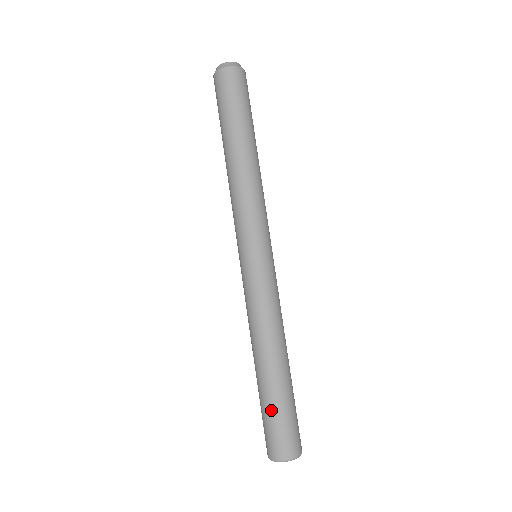
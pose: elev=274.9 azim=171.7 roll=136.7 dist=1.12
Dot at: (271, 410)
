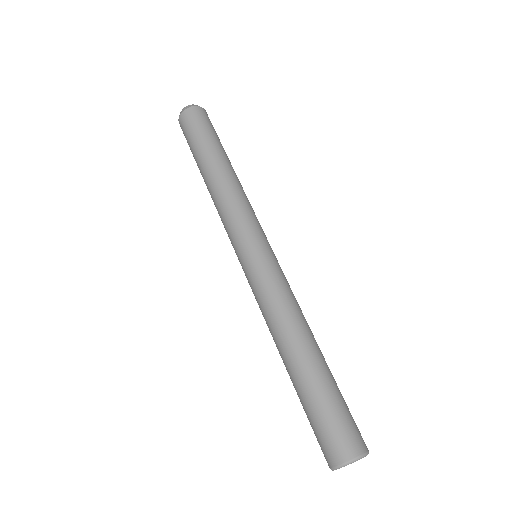
Dot at: (321, 402)
